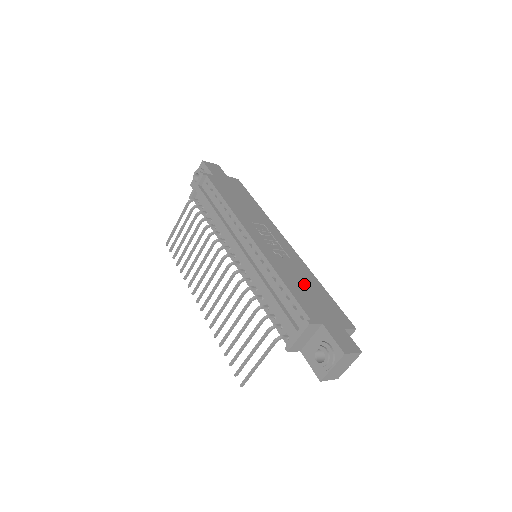
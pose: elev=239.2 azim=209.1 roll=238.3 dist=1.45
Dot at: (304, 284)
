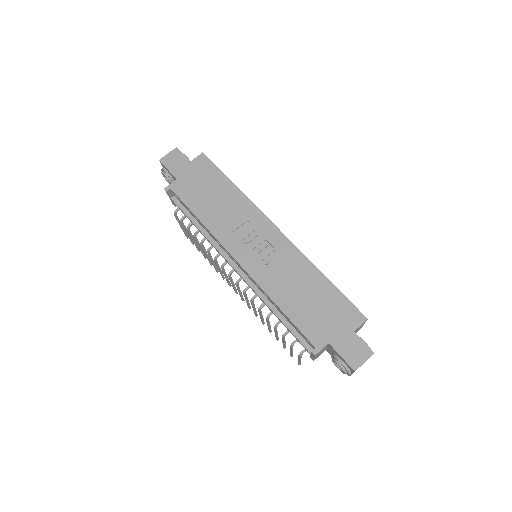
Dot at: (303, 293)
